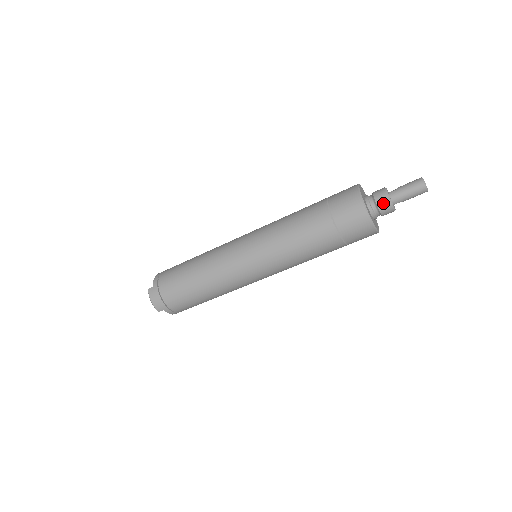
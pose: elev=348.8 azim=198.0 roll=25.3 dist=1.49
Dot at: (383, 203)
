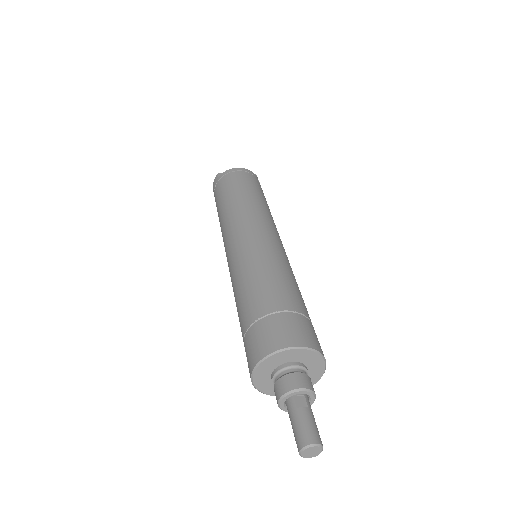
Dot at: (276, 394)
